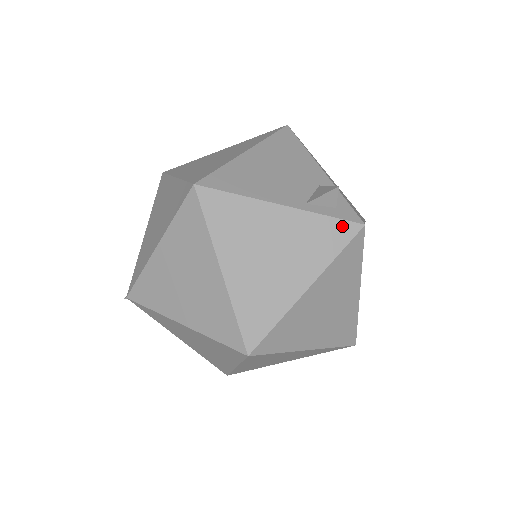
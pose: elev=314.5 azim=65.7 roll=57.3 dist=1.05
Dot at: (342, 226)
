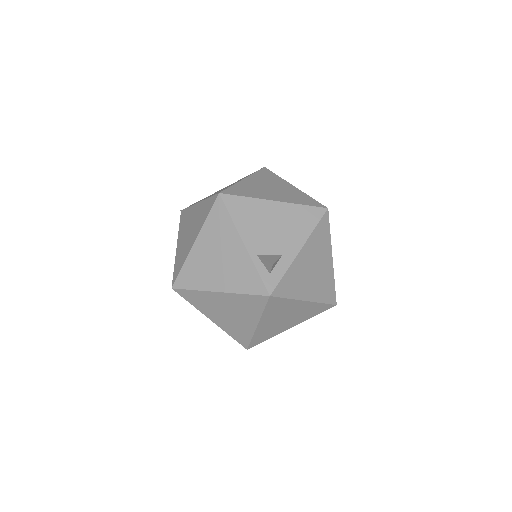
Dot at: (259, 284)
